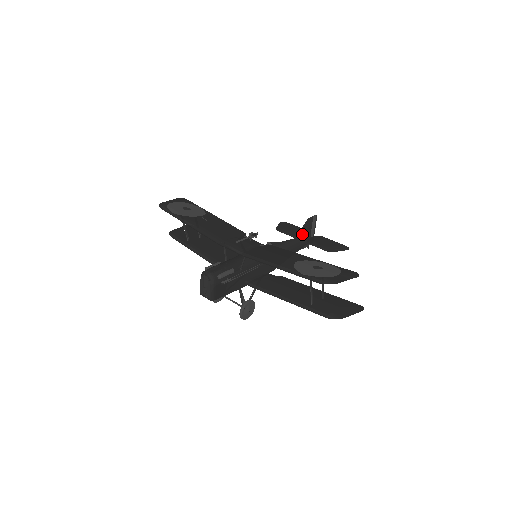
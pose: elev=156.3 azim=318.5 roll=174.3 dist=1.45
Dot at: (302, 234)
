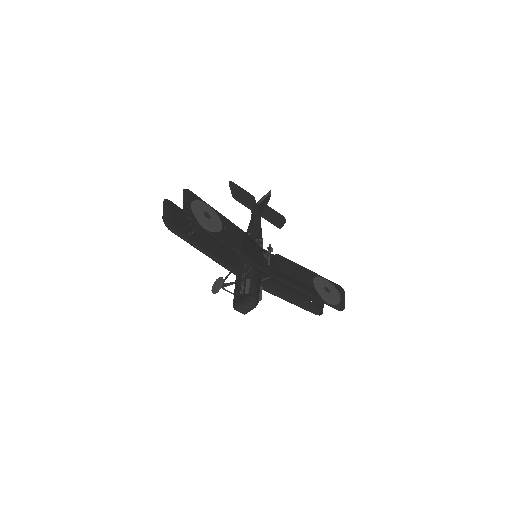
Dot at: (262, 211)
